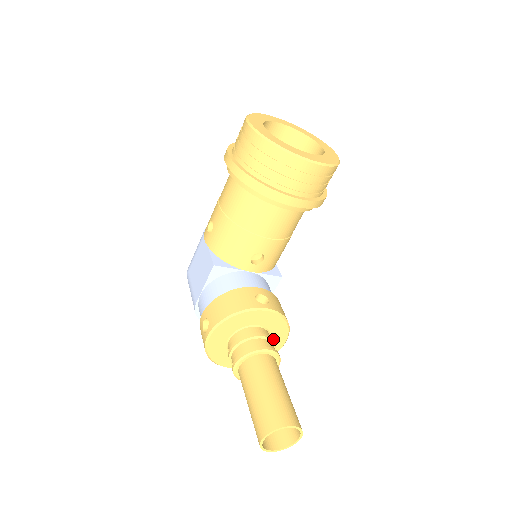
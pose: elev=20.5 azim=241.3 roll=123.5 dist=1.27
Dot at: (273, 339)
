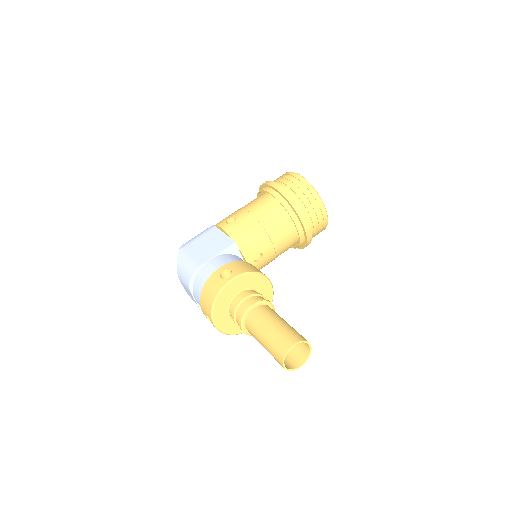
Dot at: occluded
